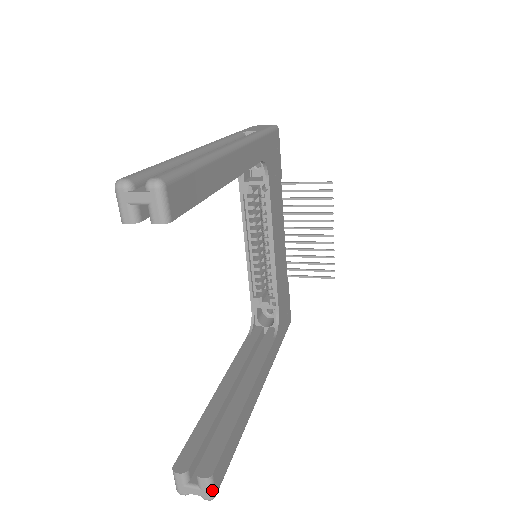
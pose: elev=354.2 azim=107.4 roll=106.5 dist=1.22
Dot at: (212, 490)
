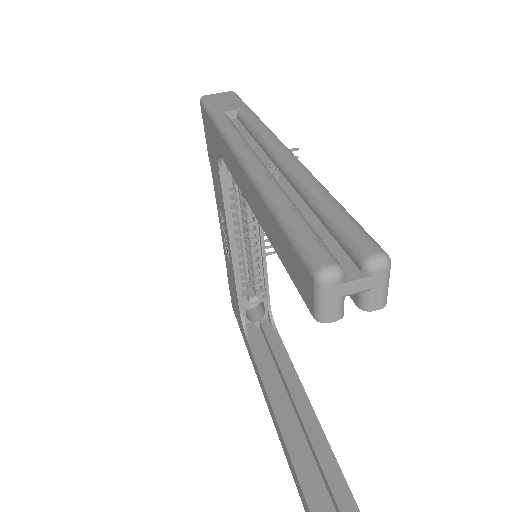
Dot at: out of frame
